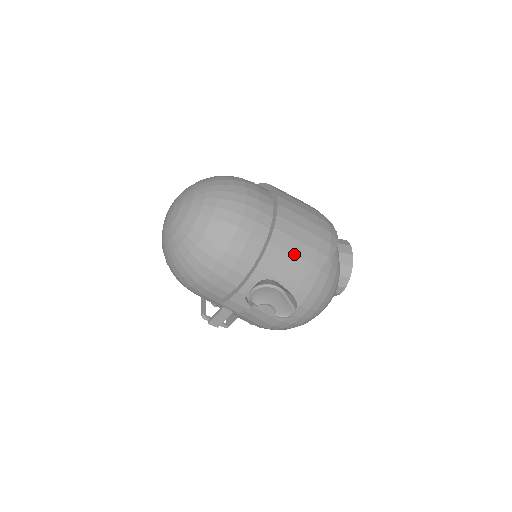
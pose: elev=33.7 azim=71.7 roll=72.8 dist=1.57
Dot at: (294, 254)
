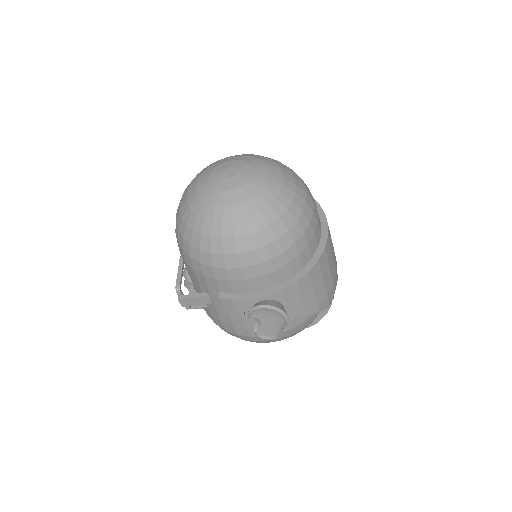
Dot at: (314, 292)
